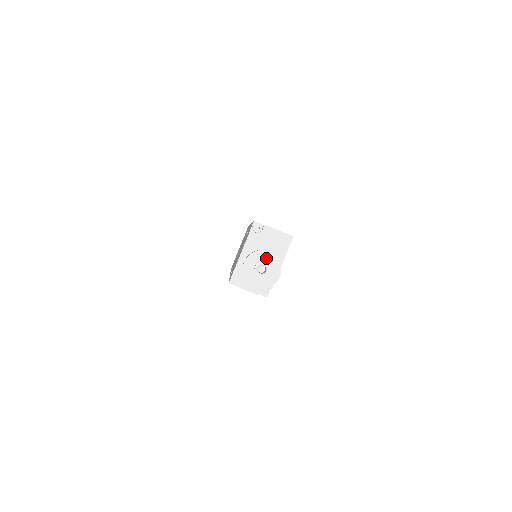
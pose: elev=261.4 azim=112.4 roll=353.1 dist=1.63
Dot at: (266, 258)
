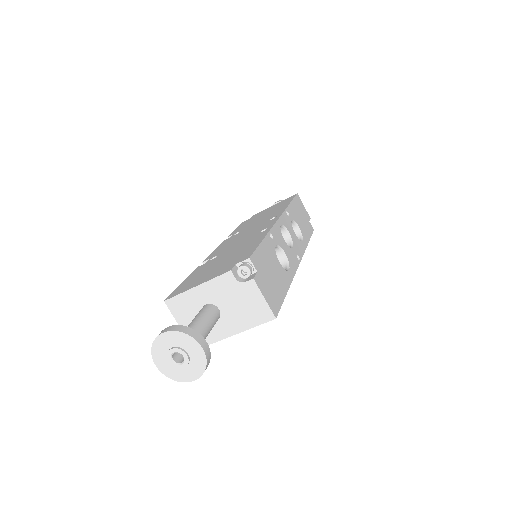
Dot at: (193, 350)
